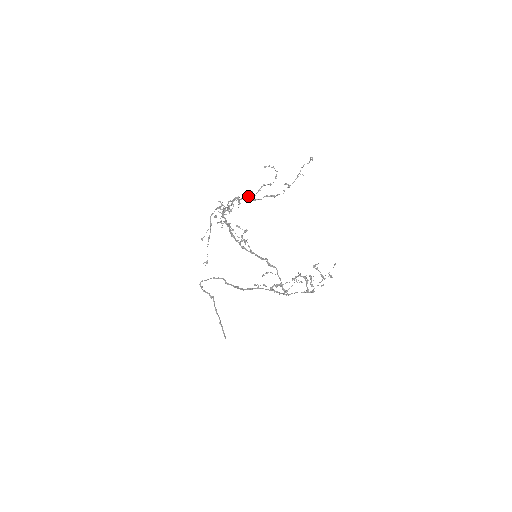
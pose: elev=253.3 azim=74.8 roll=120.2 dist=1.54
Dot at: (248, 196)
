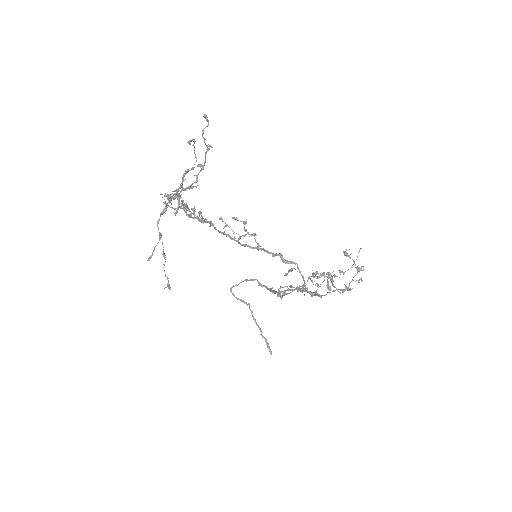
Dot at: (176, 192)
